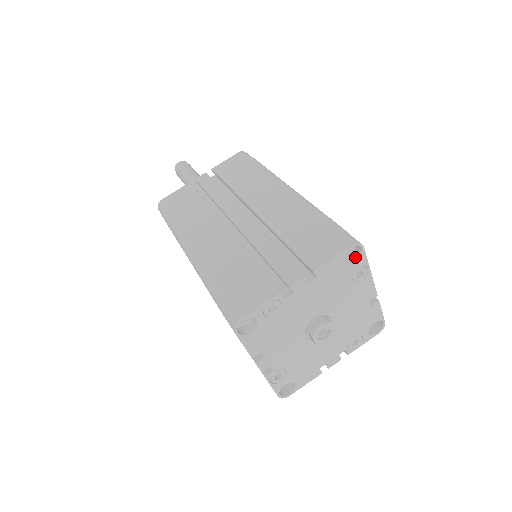
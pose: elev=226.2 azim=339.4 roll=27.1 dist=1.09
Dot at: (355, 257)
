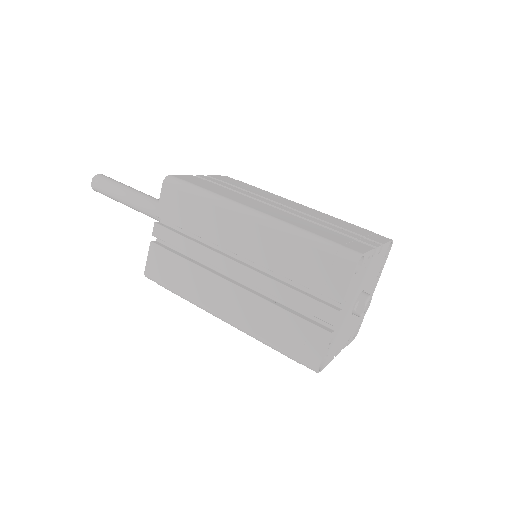
Dot at: occluded
